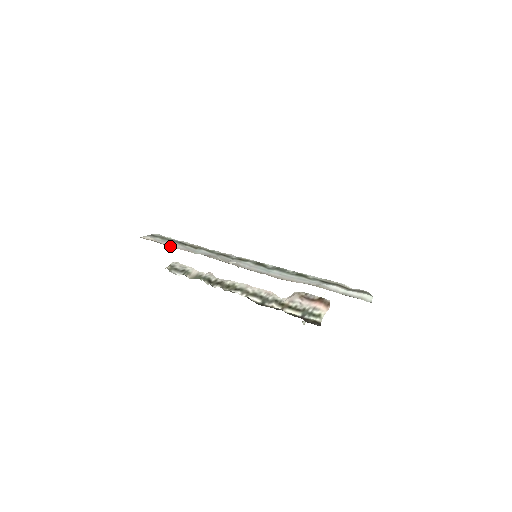
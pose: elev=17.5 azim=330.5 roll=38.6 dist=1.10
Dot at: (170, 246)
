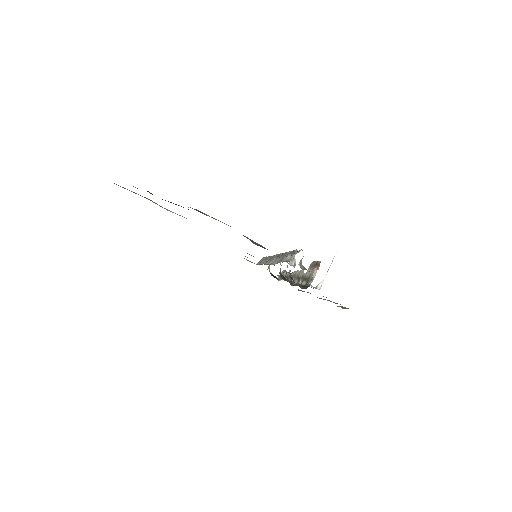
Dot at: occluded
